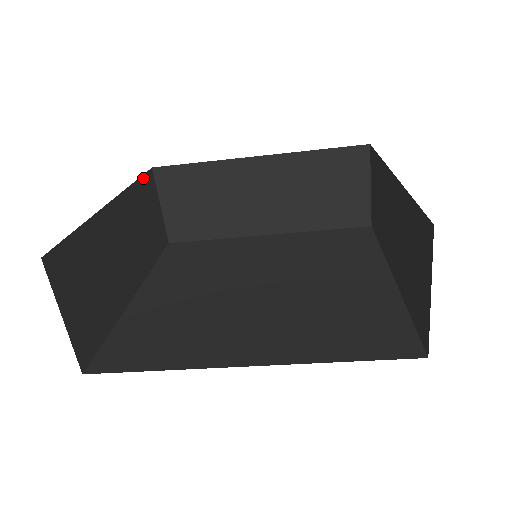
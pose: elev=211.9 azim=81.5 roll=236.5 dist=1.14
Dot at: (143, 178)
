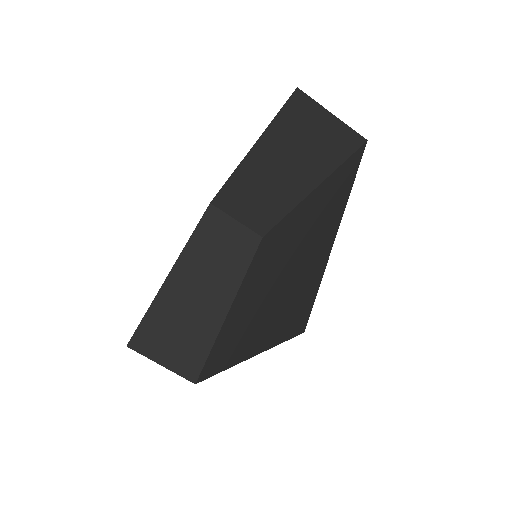
Dot at: (202, 221)
